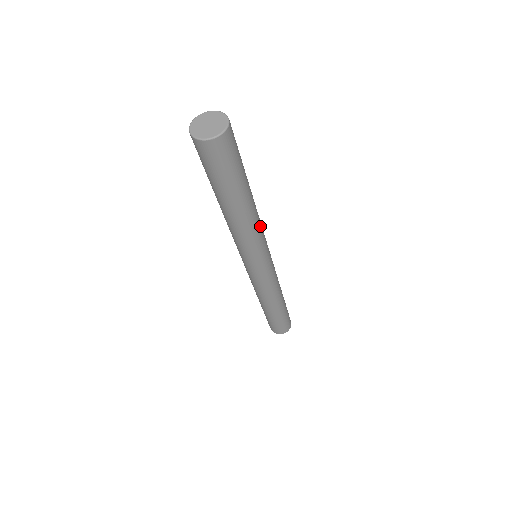
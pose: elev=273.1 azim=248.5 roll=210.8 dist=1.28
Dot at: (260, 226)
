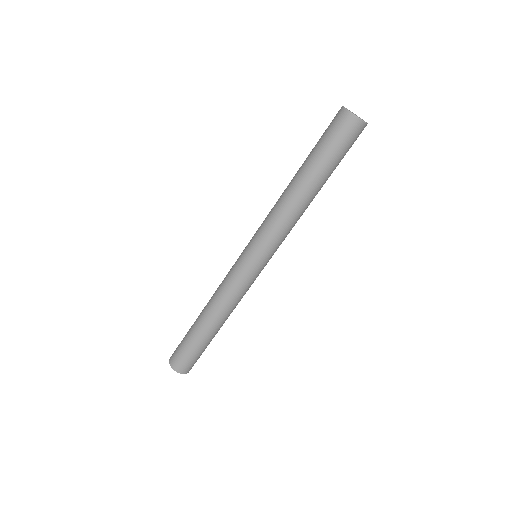
Dot at: (292, 225)
